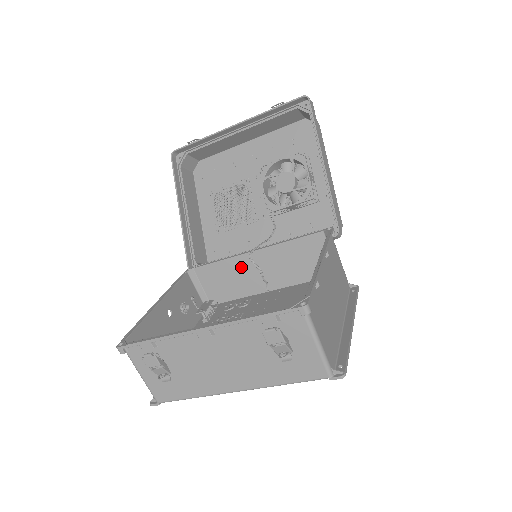
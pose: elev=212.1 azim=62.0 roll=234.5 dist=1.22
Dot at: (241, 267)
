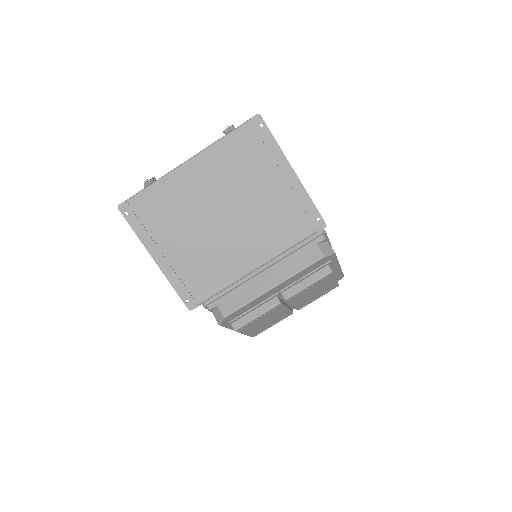
Dot at: occluded
